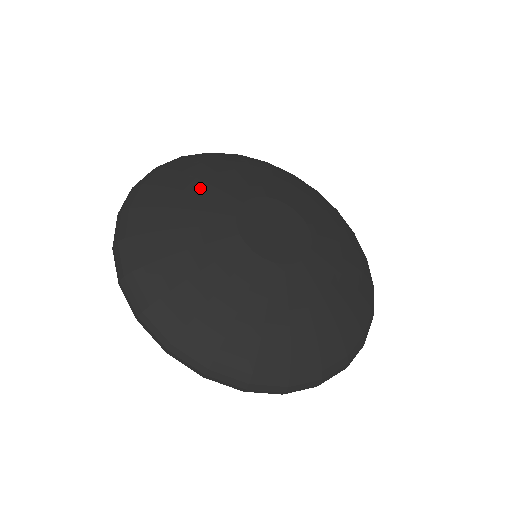
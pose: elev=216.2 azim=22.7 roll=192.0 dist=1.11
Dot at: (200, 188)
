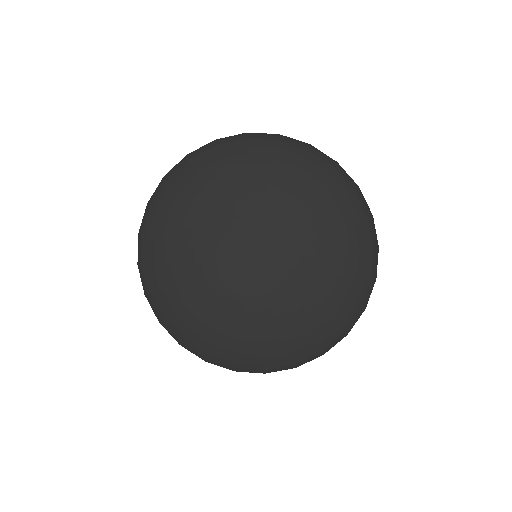
Dot at: (203, 203)
